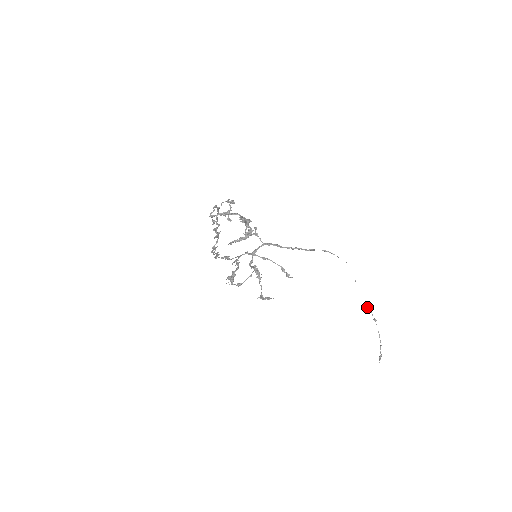
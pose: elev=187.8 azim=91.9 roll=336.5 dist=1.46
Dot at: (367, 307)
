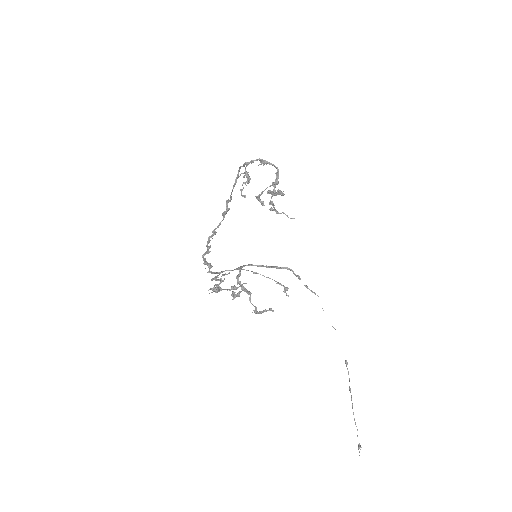
Dot at: (347, 363)
